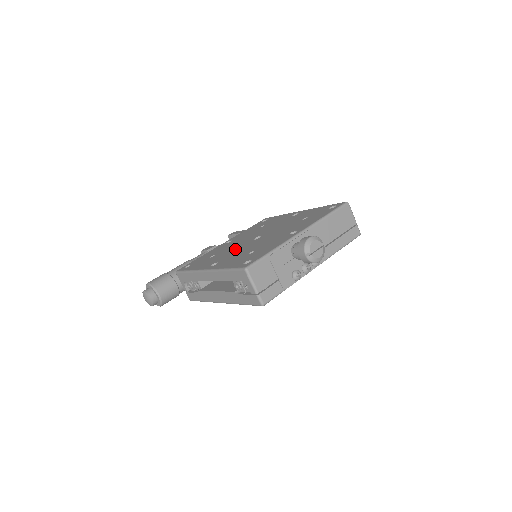
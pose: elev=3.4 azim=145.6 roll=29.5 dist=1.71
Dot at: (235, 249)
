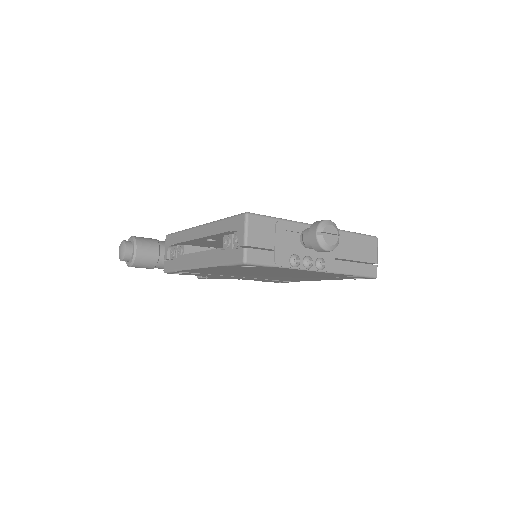
Dot at: occluded
